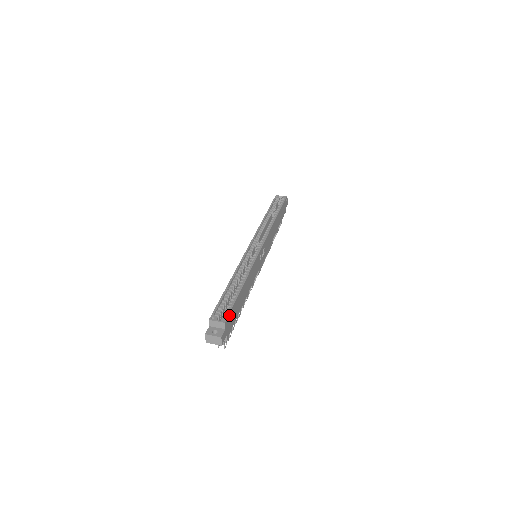
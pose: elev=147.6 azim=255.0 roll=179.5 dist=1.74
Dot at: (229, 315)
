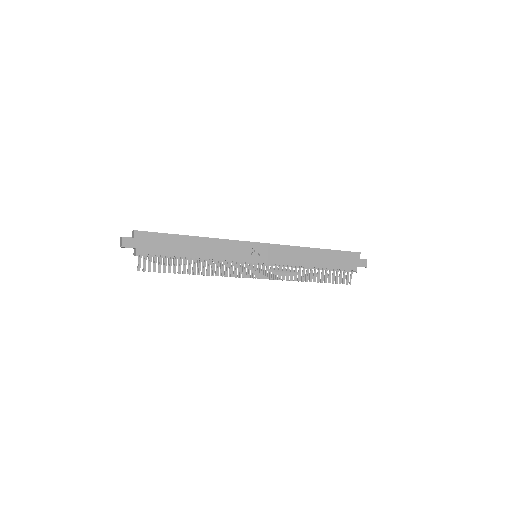
Dot at: (148, 233)
